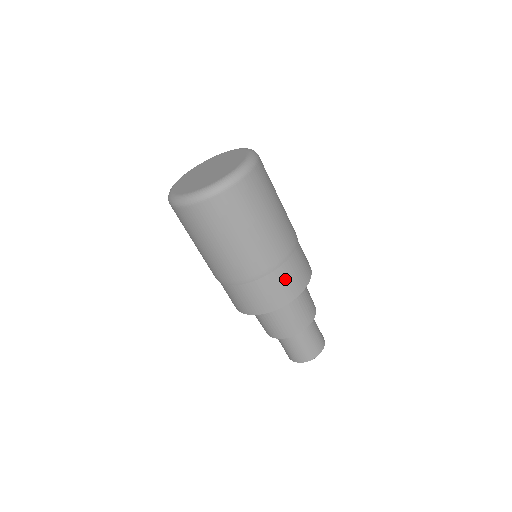
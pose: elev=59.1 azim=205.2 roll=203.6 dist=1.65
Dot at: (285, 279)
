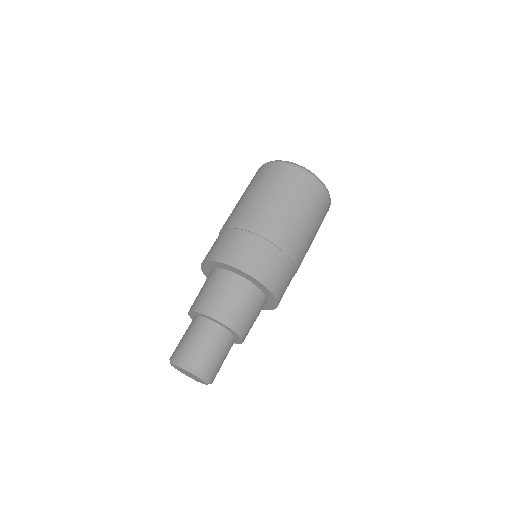
Dot at: (288, 281)
